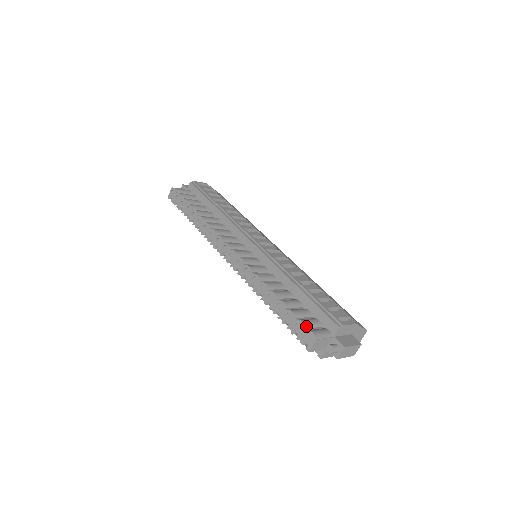
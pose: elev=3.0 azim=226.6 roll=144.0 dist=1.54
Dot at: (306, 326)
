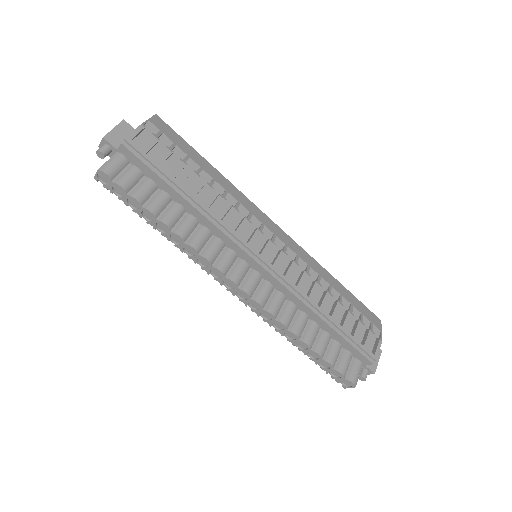
Dot at: (345, 375)
